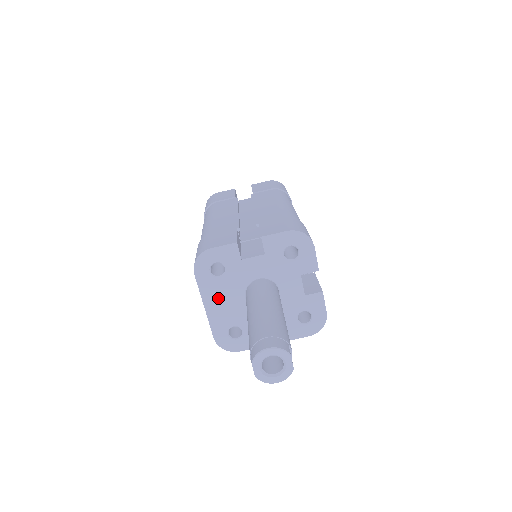
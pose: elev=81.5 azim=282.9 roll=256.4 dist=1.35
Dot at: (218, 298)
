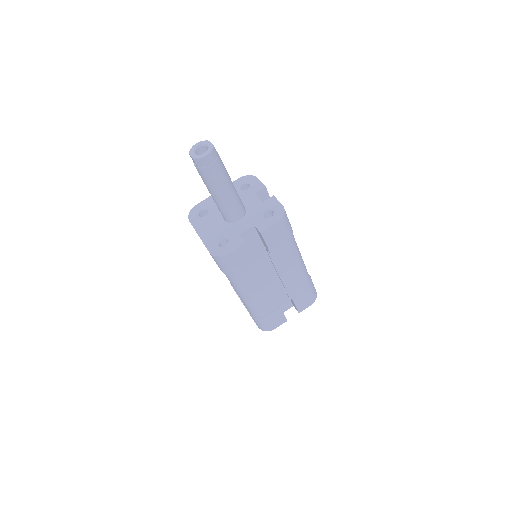
Dot at: (206, 227)
